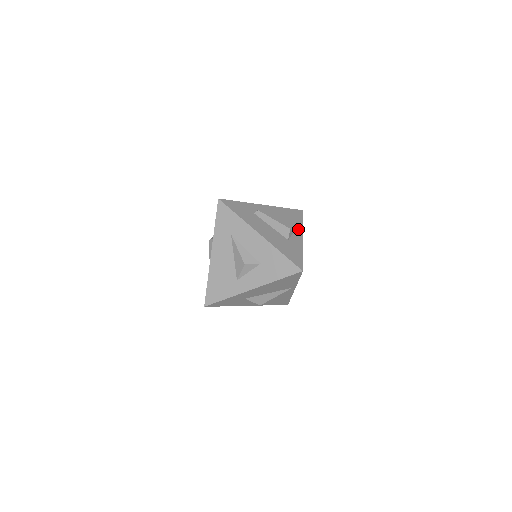
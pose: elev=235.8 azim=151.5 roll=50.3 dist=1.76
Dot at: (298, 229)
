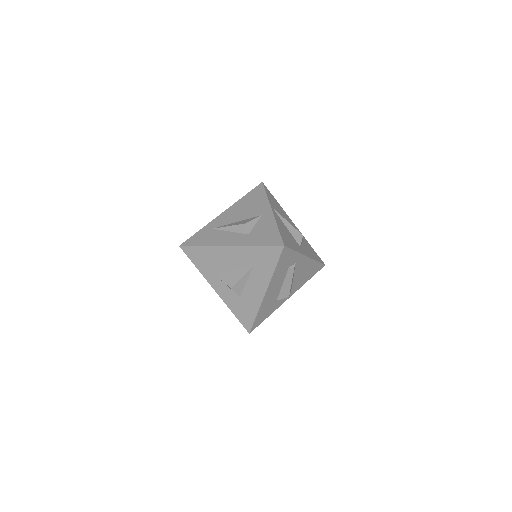
Dot at: (297, 288)
